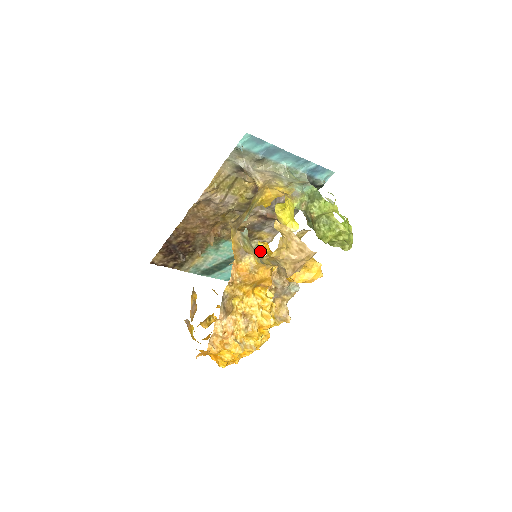
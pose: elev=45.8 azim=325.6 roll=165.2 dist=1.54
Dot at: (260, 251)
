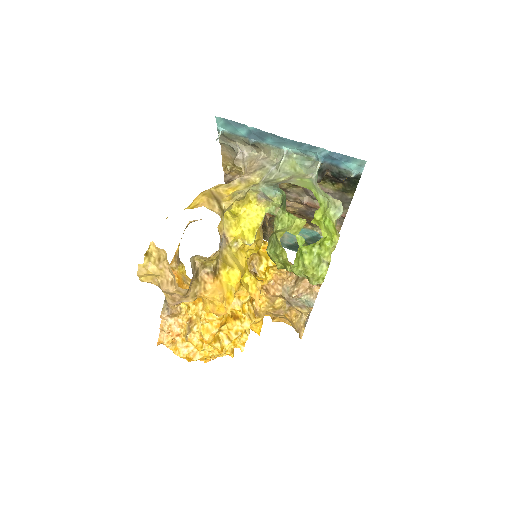
Dot at: occluded
